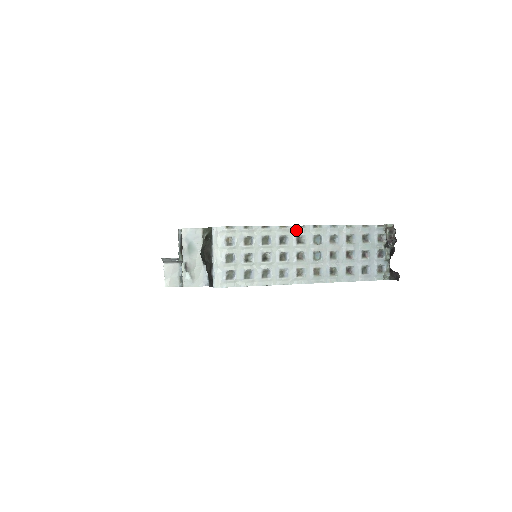
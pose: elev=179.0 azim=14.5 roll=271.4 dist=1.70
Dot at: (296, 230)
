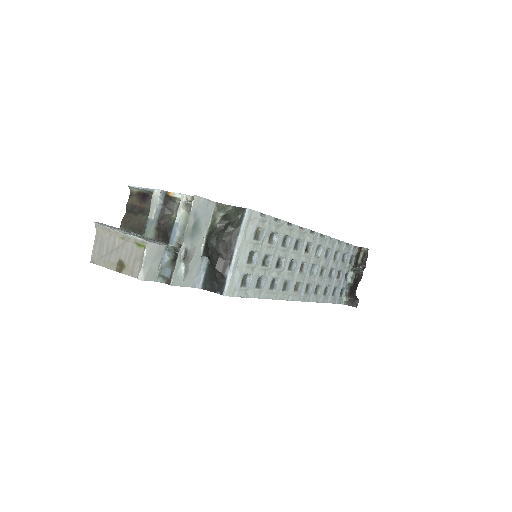
Dot at: (309, 235)
